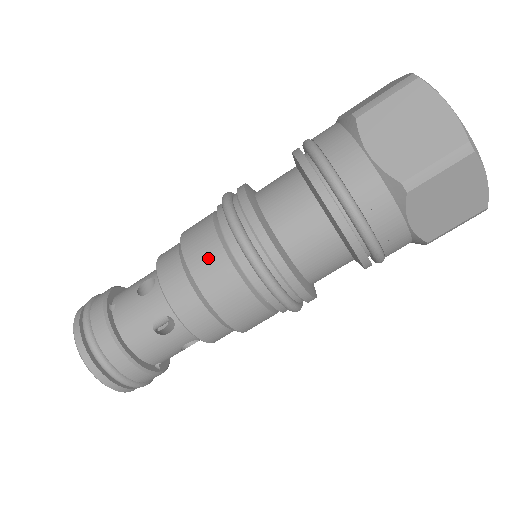
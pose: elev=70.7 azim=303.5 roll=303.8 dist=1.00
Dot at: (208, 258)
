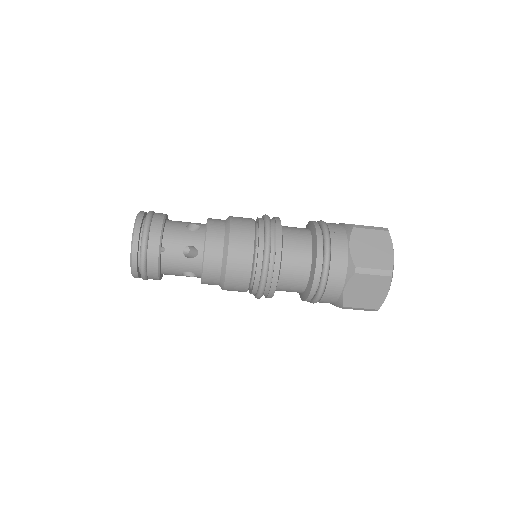
Dot at: (239, 276)
